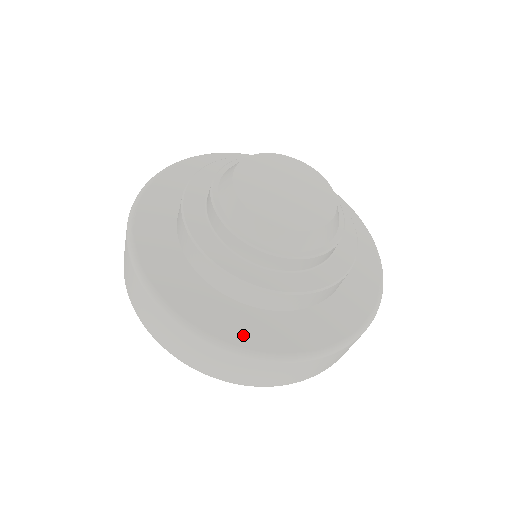
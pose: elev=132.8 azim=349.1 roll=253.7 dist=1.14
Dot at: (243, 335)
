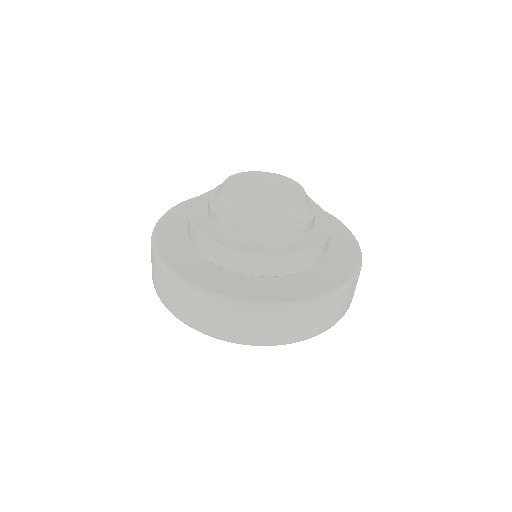
Dot at: (184, 269)
